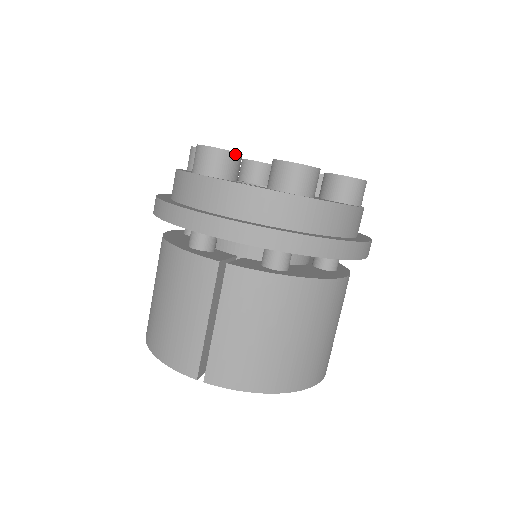
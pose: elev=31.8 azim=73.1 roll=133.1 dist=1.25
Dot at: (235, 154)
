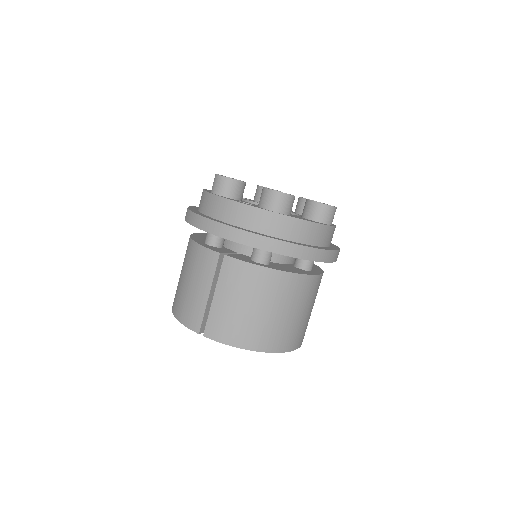
Dot at: (239, 182)
